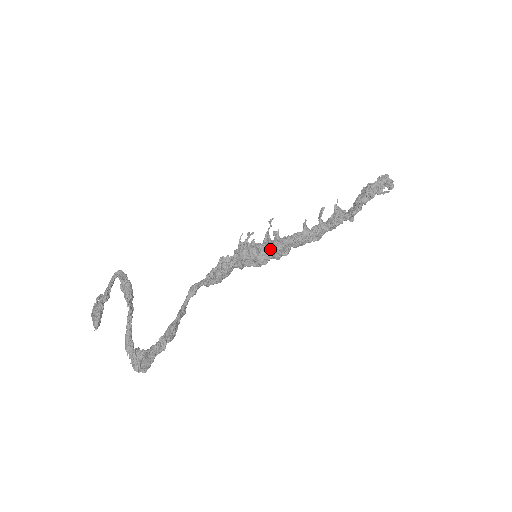
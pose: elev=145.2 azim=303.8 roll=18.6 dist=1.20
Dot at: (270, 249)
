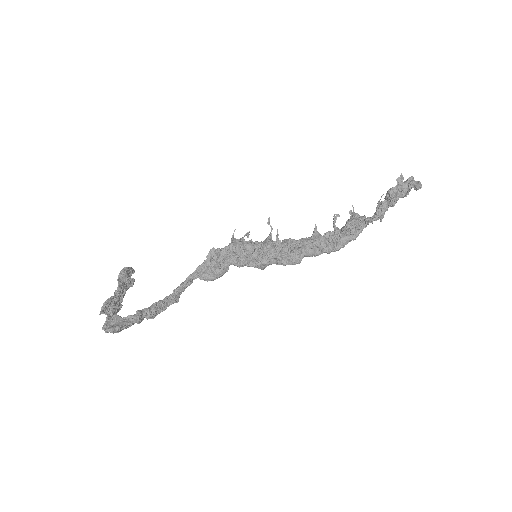
Dot at: (264, 243)
